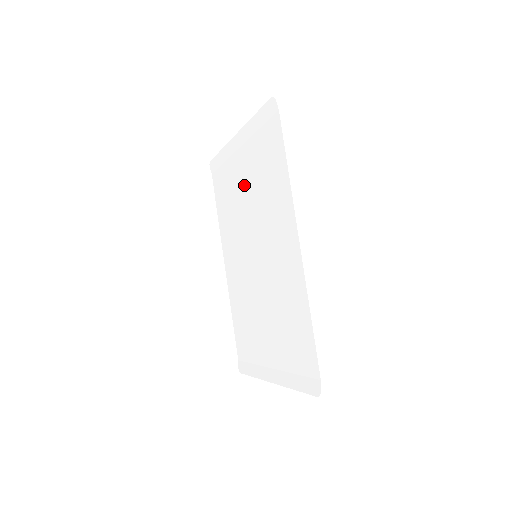
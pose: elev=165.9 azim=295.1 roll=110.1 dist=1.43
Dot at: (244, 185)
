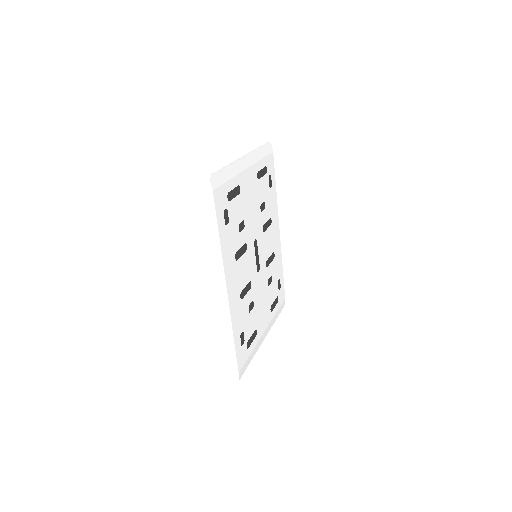
Dot at: (249, 200)
